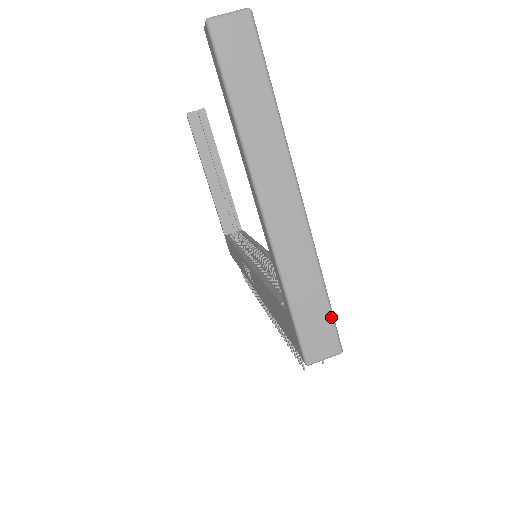
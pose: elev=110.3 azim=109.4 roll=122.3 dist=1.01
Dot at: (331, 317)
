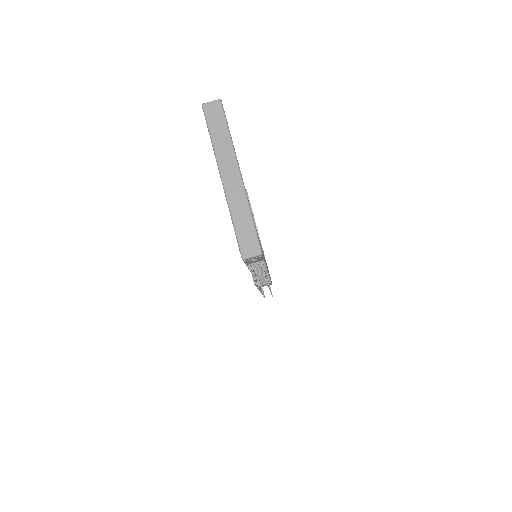
Dot at: (255, 234)
